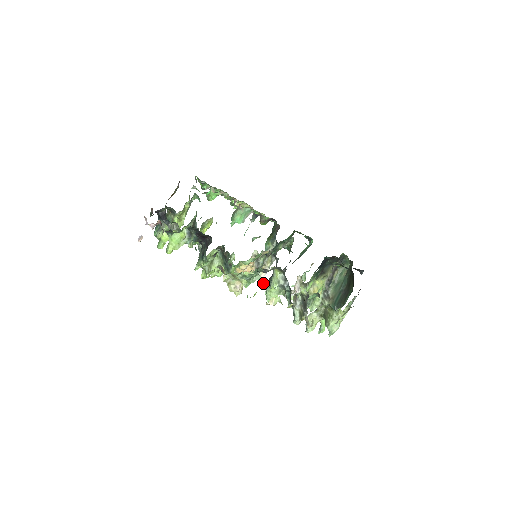
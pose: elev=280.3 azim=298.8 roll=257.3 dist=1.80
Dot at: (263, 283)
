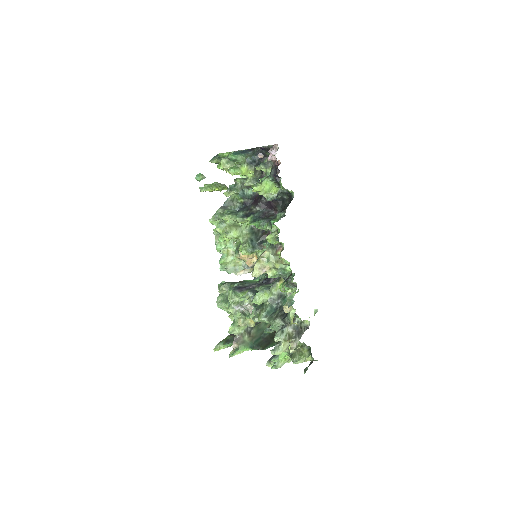
Dot at: (287, 288)
